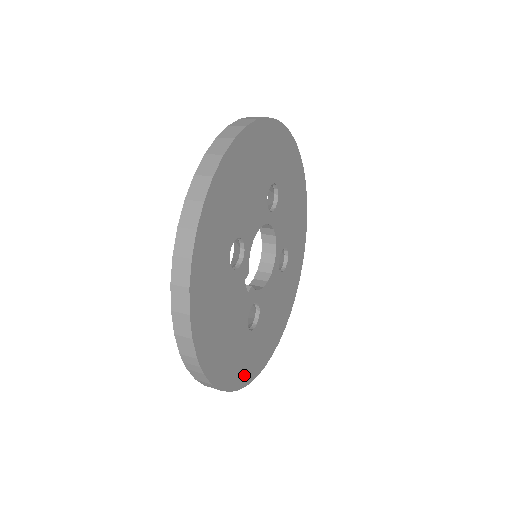
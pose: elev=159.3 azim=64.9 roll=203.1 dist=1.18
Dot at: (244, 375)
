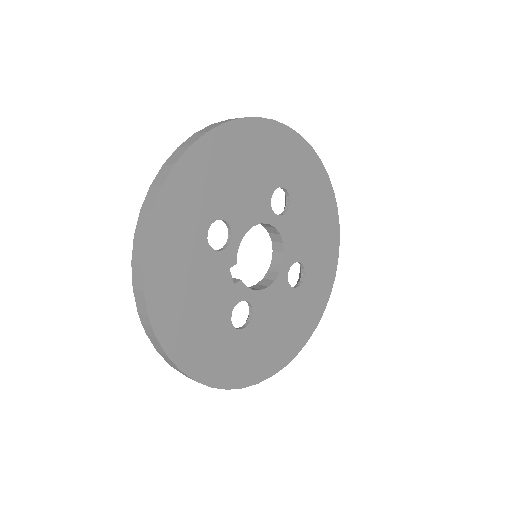
Dot at: (222, 374)
